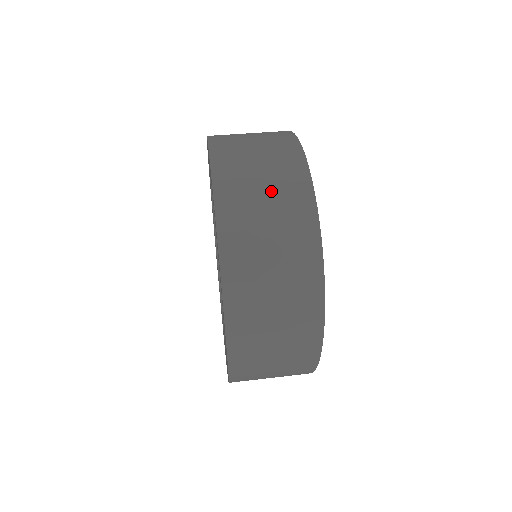
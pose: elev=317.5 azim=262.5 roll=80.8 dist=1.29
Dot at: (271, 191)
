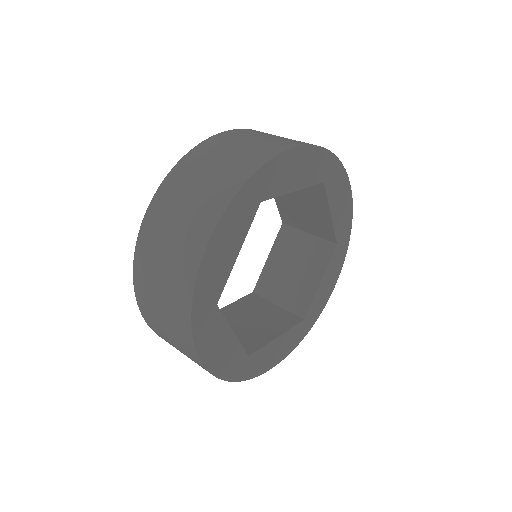
Dot at: occluded
